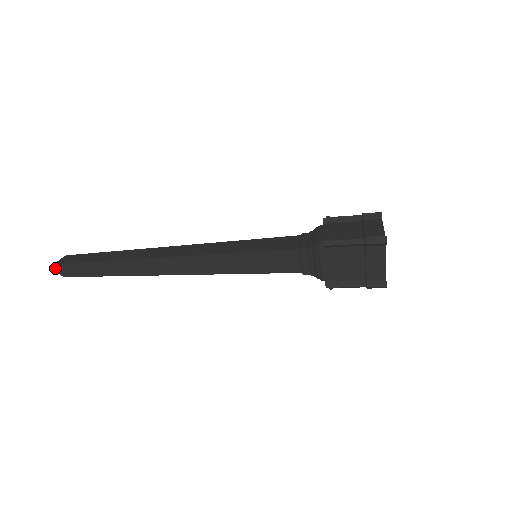
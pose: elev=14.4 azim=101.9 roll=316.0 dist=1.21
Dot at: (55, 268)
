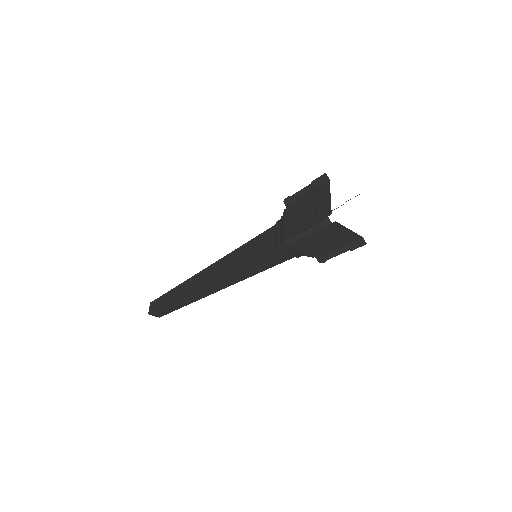
Dot at: occluded
